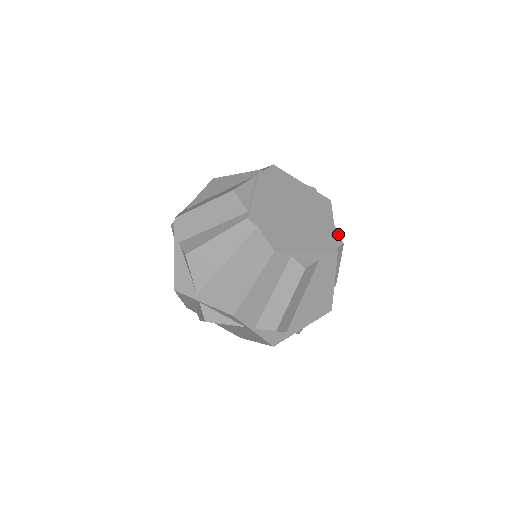
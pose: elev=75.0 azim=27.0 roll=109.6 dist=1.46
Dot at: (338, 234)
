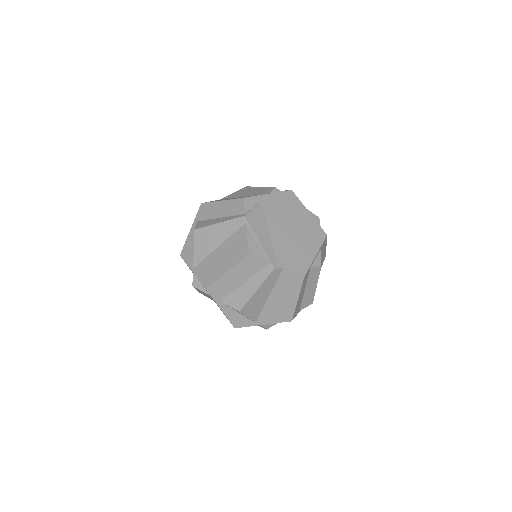
Dot at: (312, 214)
